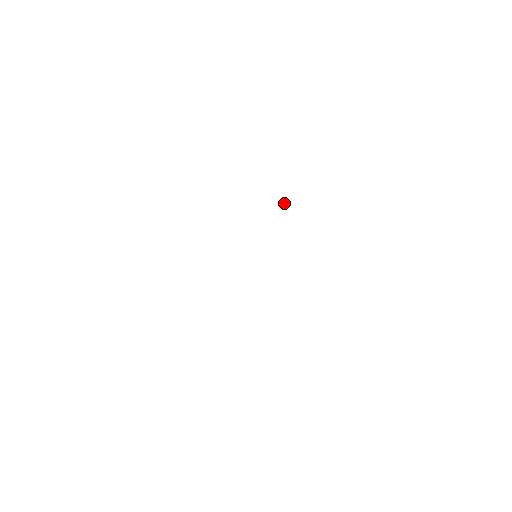
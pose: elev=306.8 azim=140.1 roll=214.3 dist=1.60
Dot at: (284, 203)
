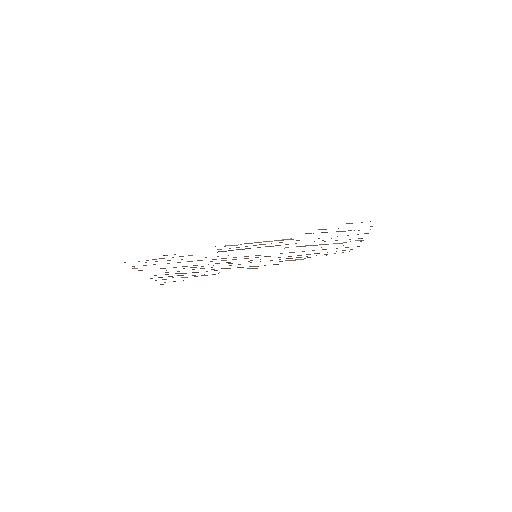
Dot at: occluded
